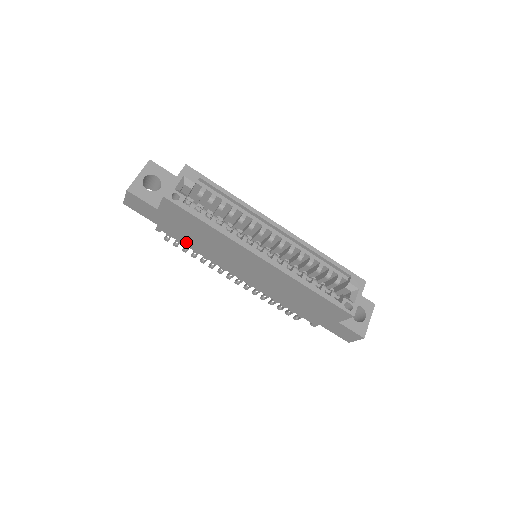
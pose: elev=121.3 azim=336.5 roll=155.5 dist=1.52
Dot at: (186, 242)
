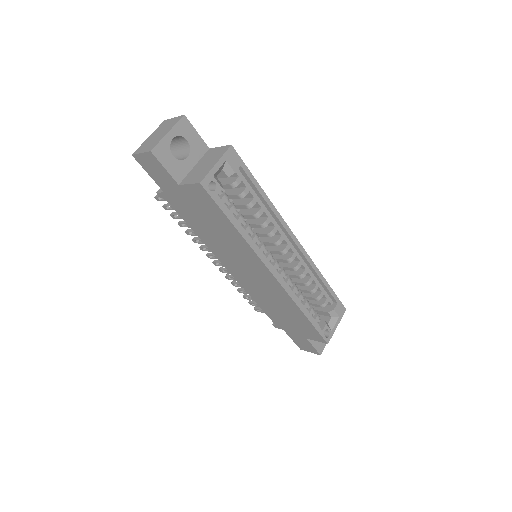
Dot at: (189, 220)
